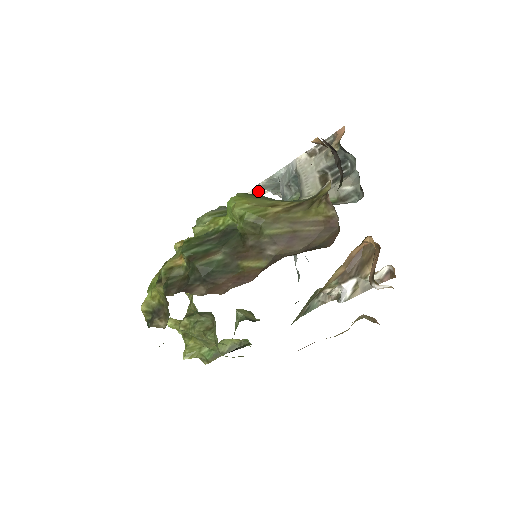
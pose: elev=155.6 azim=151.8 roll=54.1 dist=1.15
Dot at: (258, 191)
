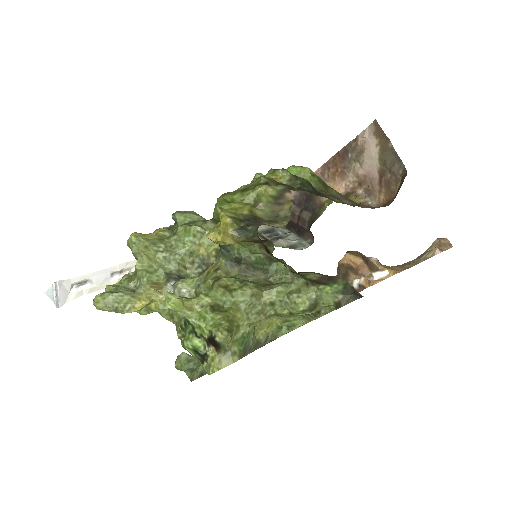
Dot at: occluded
